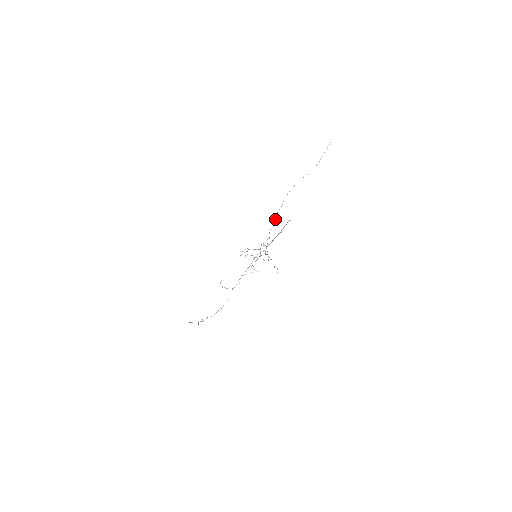
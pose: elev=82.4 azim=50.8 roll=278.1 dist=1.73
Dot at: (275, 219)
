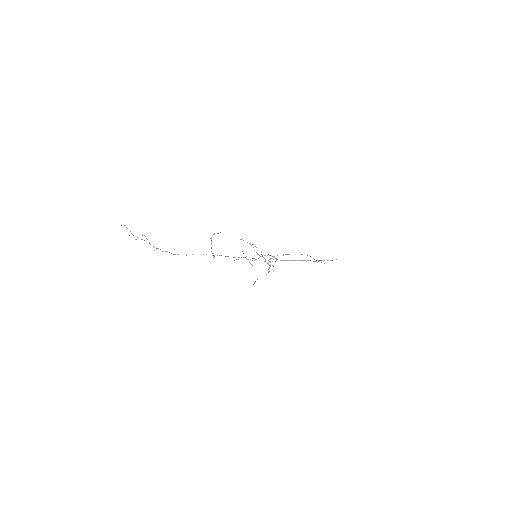
Dot at: occluded
